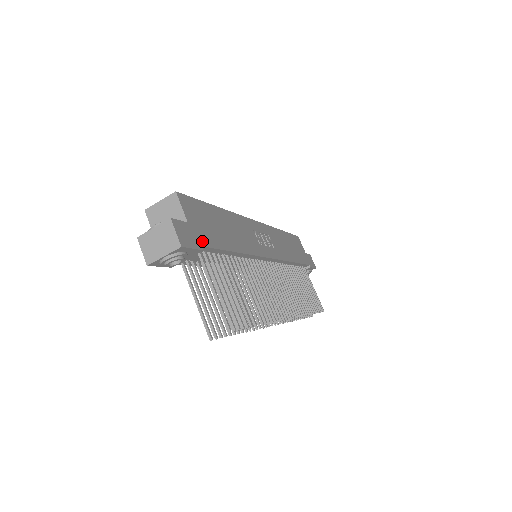
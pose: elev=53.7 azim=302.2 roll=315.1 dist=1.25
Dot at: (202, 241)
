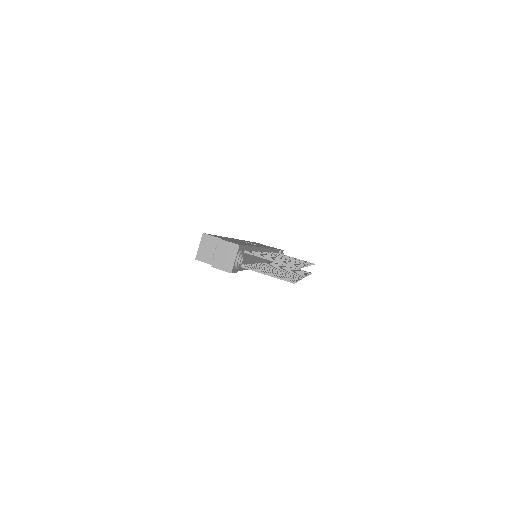
Dot at: occluded
